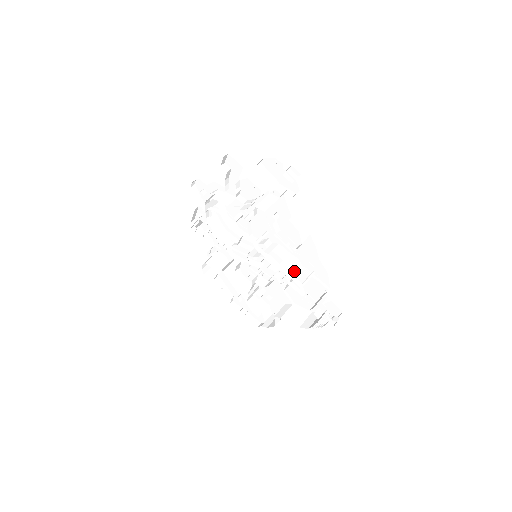
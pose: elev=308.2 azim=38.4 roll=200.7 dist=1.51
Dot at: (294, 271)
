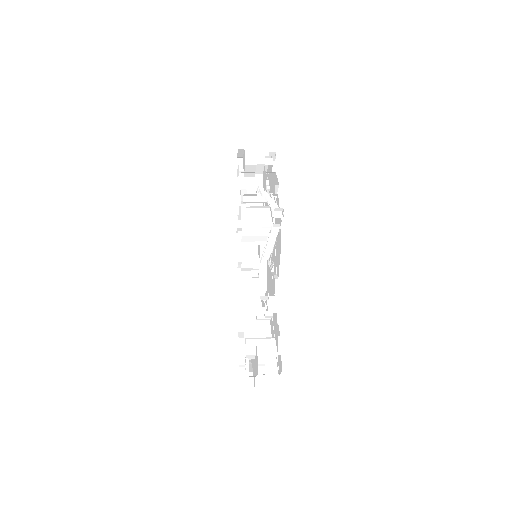
Dot at: (259, 208)
